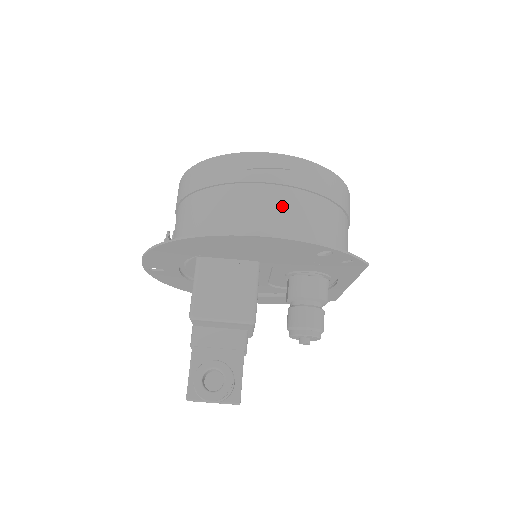
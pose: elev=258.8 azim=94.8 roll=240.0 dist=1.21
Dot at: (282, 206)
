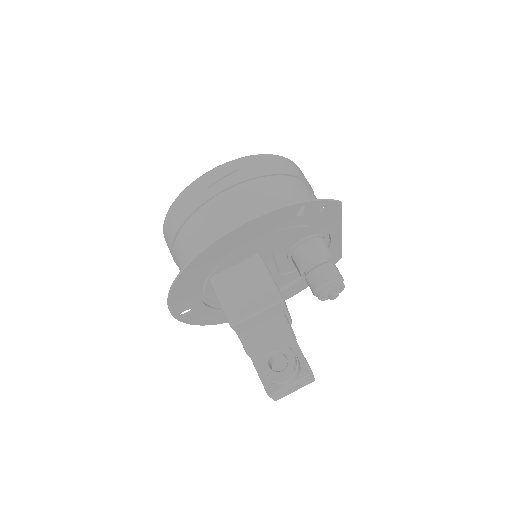
Dot at: (249, 198)
